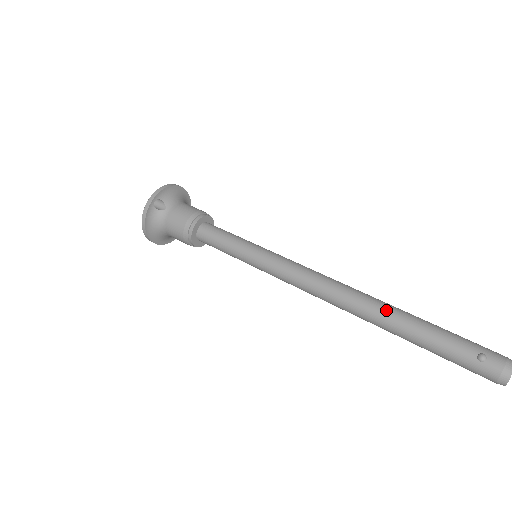
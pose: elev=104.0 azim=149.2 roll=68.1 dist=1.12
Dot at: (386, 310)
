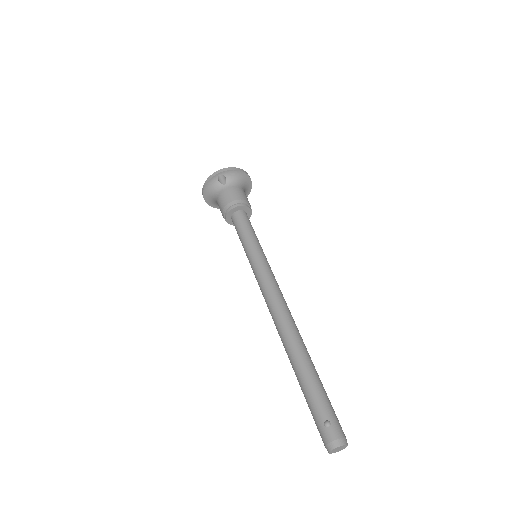
Dot at: (298, 350)
